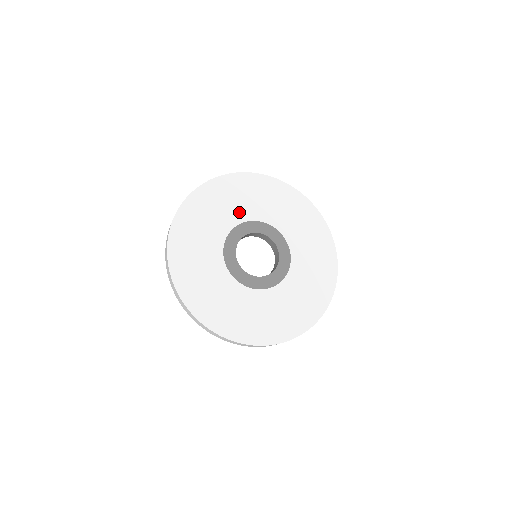
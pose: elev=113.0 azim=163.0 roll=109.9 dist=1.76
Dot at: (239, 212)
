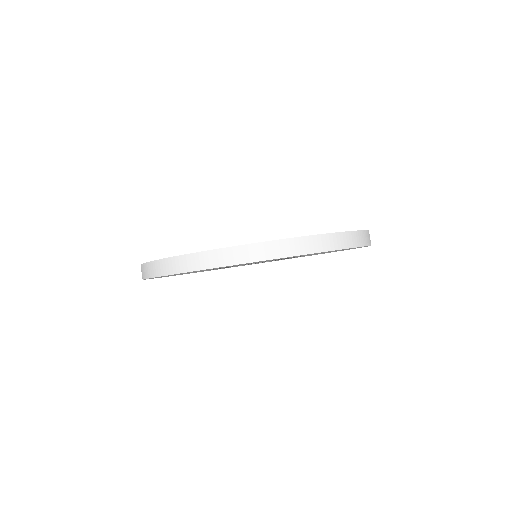
Dot at: occluded
